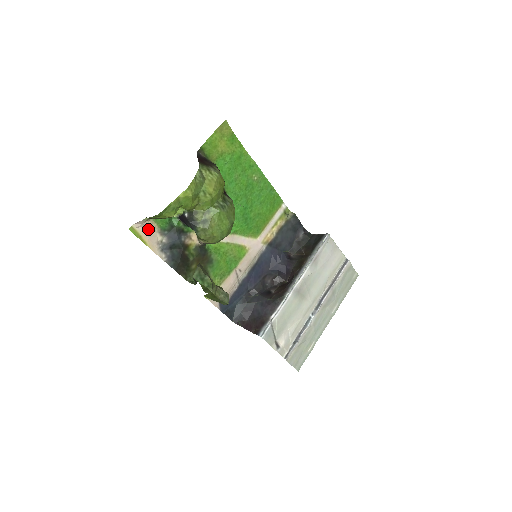
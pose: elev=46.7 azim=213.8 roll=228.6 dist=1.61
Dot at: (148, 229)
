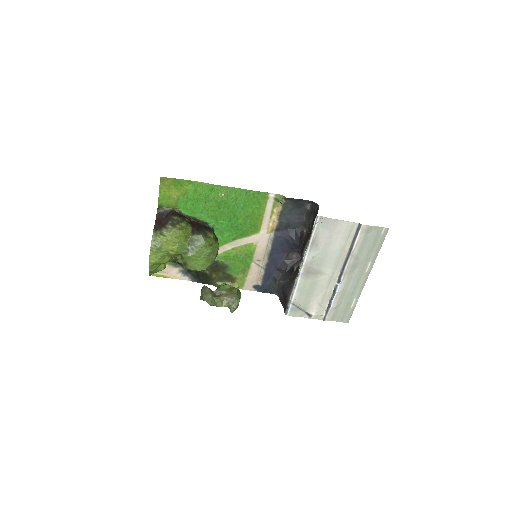
Dot at: (163, 270)
